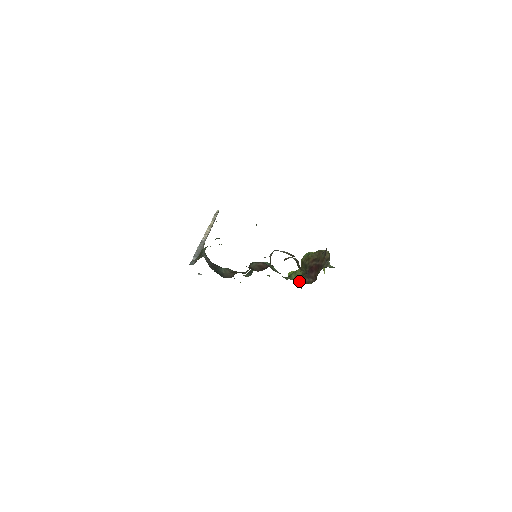
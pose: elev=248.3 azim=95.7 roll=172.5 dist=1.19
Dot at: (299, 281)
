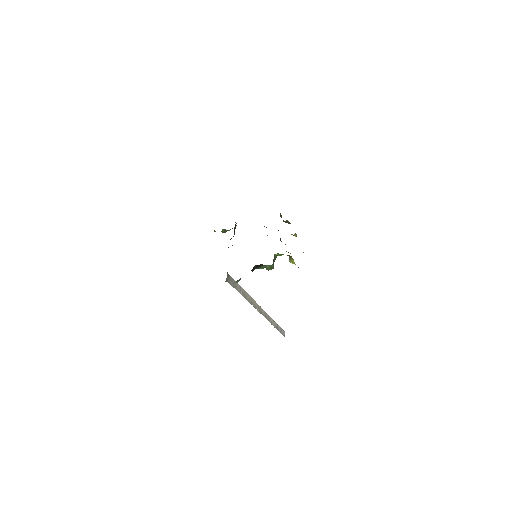
Dot at: occluded
